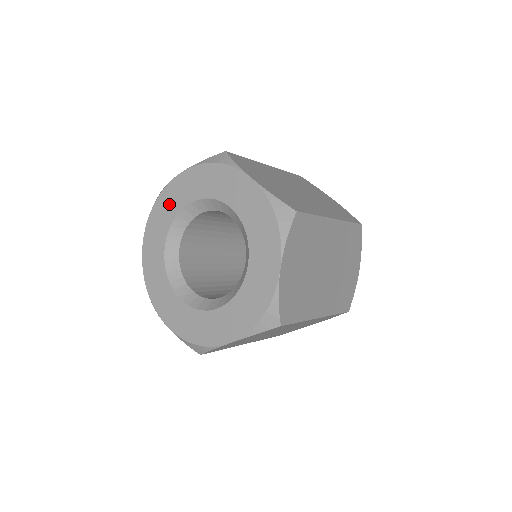
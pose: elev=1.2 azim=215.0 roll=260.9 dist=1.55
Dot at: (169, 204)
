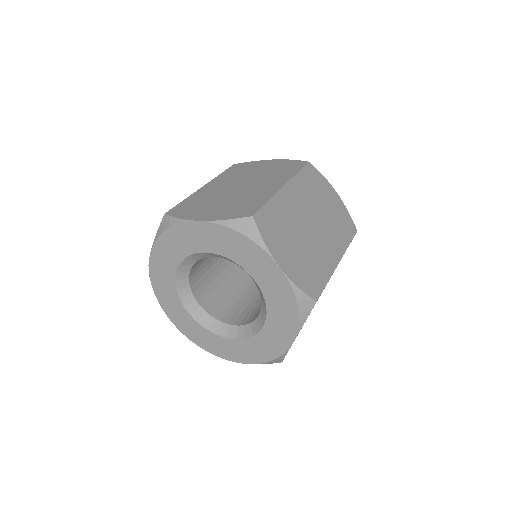
Dot at: (183, 241)
